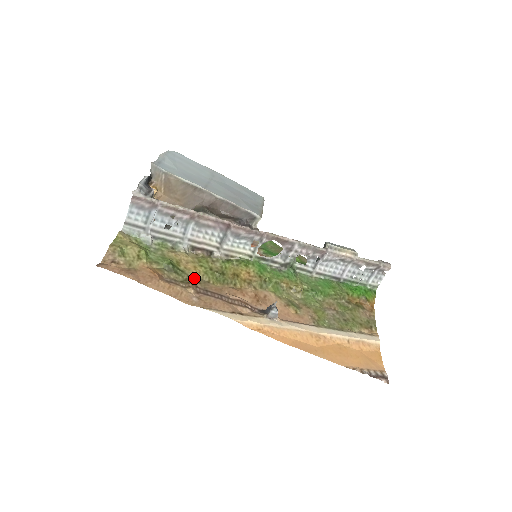
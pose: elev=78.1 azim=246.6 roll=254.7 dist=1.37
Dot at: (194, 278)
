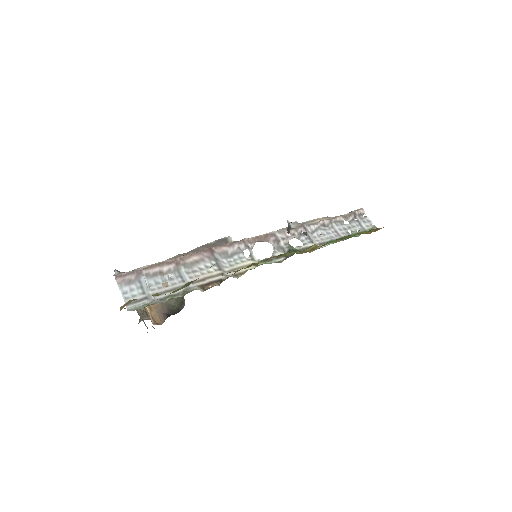
Dot at: occluded
